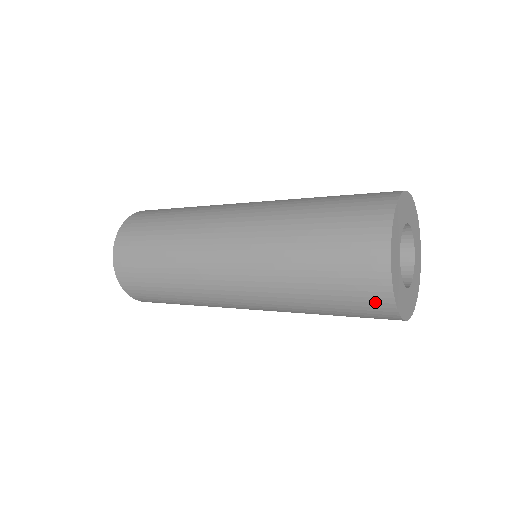
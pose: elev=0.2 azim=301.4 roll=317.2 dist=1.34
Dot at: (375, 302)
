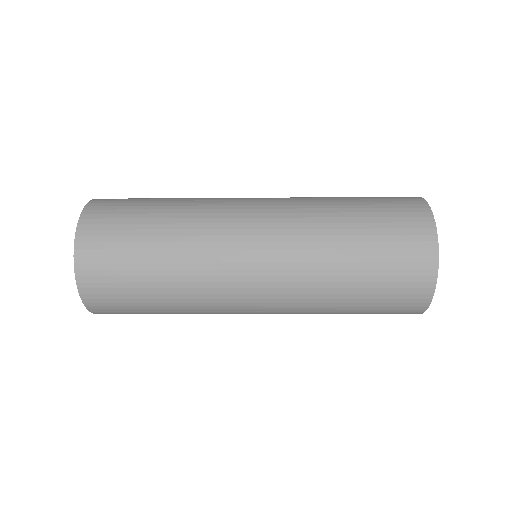
Dot at: (407, 311)
